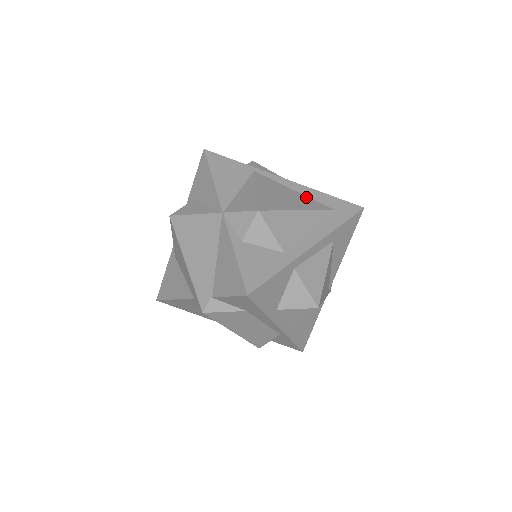
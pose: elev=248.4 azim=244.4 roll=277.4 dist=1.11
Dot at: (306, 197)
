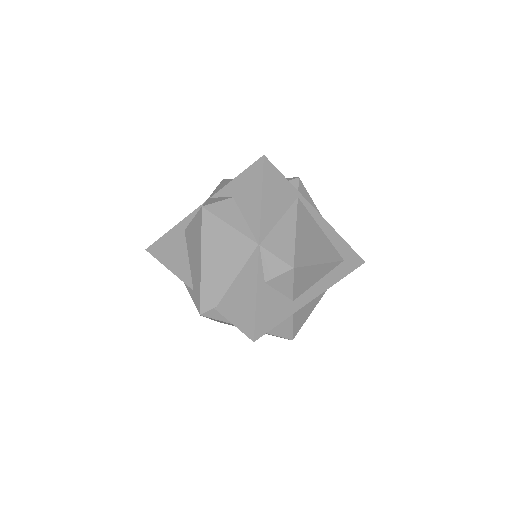
Dot at: (328, 241)
